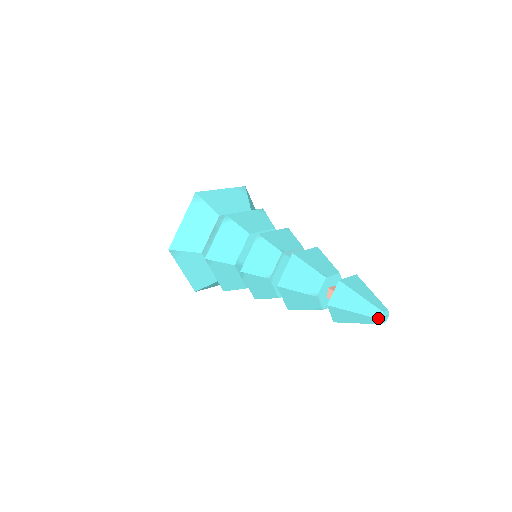
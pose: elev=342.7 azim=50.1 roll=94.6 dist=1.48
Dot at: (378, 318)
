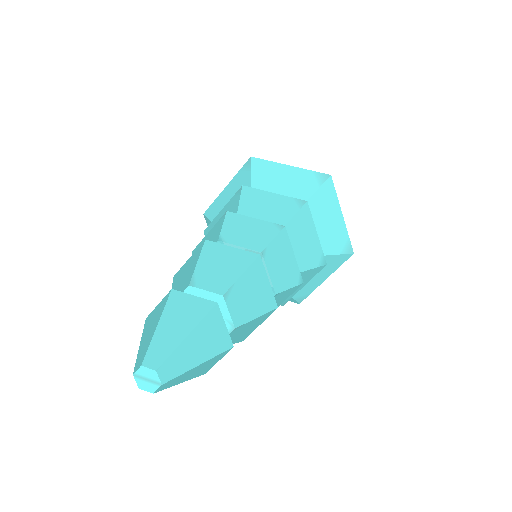
Dot at: (134, 371)
